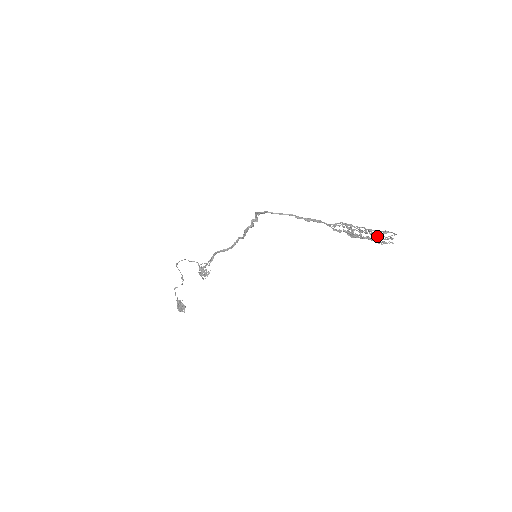
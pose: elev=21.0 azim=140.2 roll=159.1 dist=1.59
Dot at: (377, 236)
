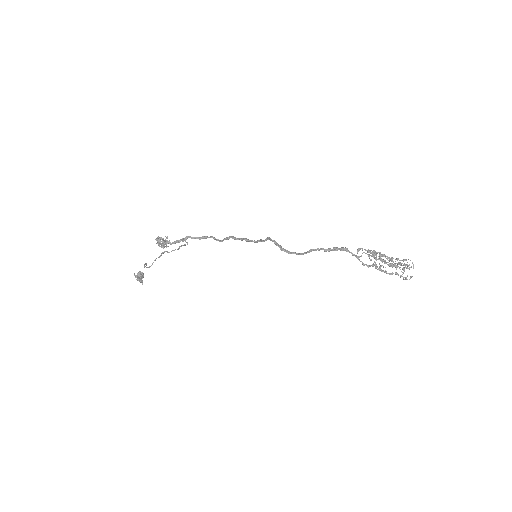
Dot at: occluded
